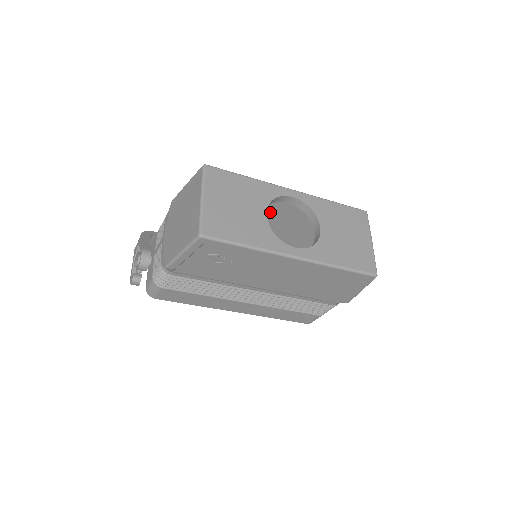
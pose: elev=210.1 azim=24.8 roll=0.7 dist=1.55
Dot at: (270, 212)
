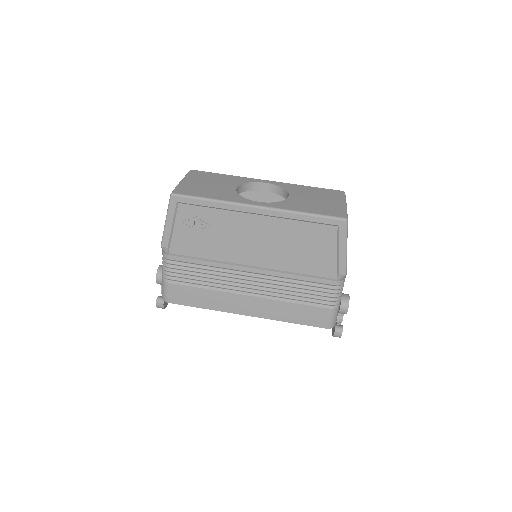
Dot at: occluded
